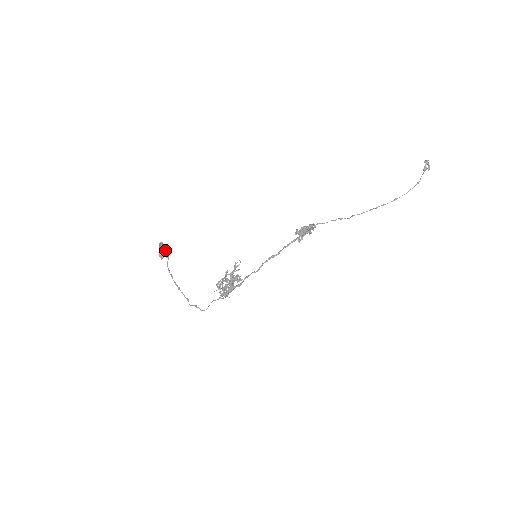
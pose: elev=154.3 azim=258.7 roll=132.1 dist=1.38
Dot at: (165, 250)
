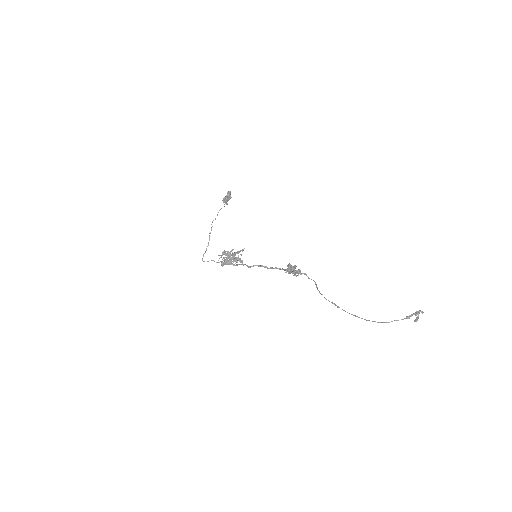
Dot at: (227, 199)
